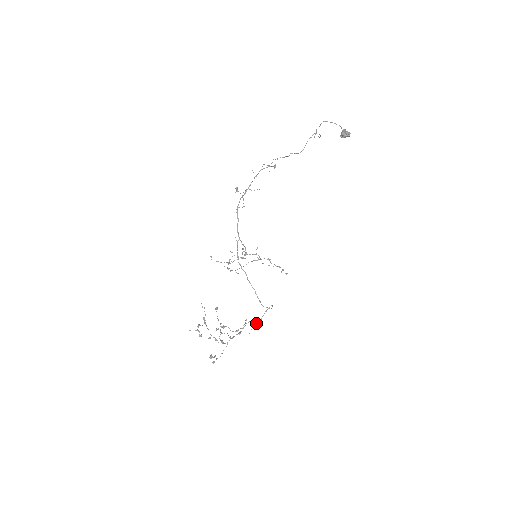
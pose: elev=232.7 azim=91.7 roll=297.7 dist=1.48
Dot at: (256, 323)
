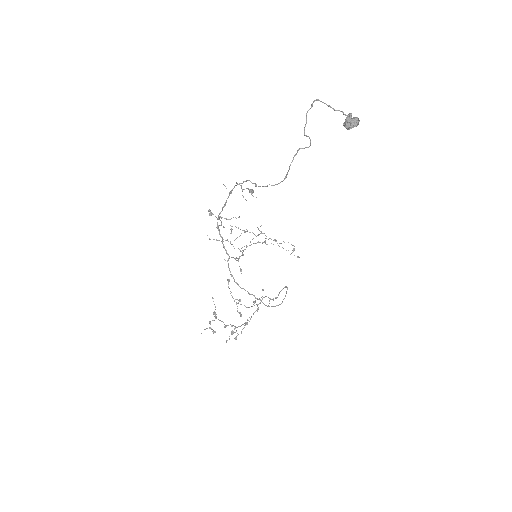
Dot at: (273, 298)
